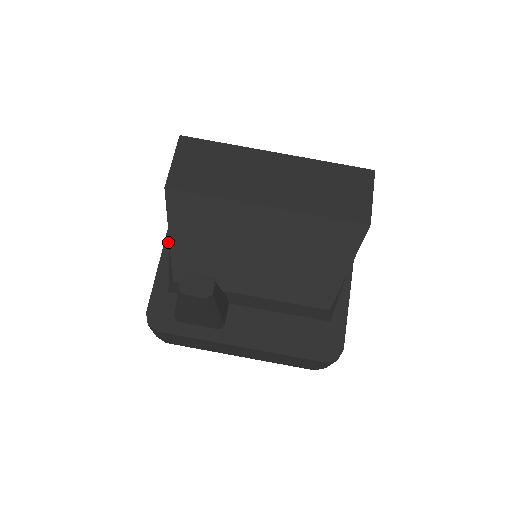
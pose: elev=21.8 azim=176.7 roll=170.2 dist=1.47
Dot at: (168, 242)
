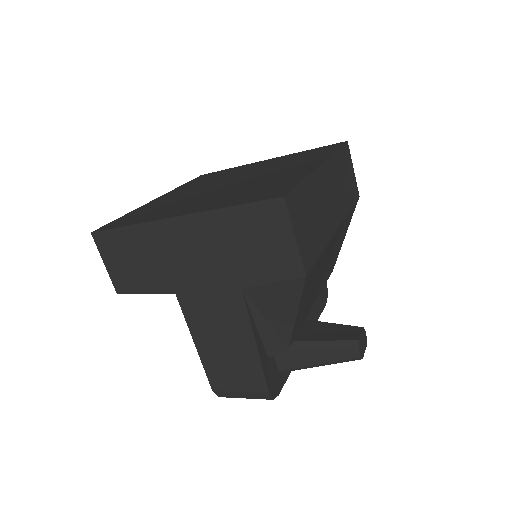
Dot at: (251, 314)
